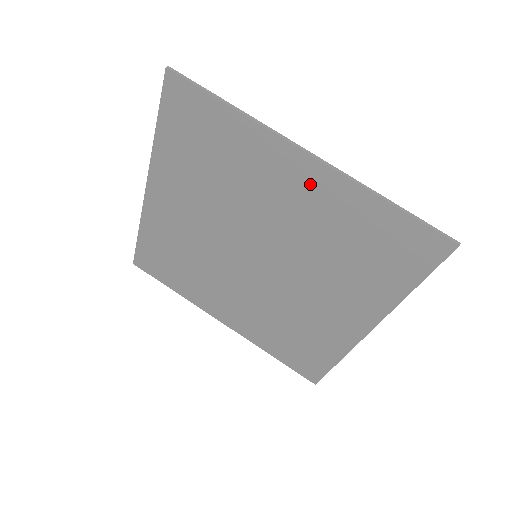
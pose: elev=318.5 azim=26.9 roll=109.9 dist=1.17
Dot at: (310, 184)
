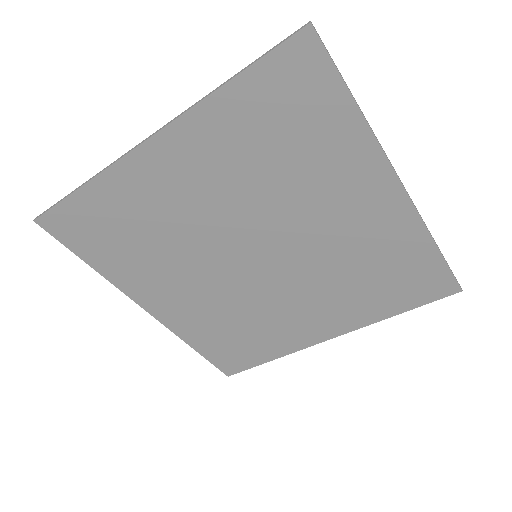
Dot at: (183, 155)
